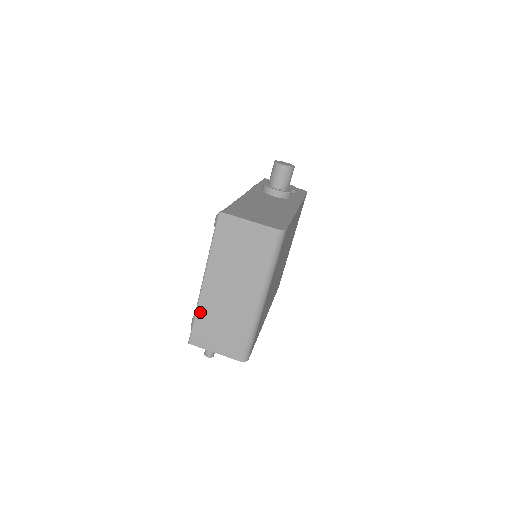
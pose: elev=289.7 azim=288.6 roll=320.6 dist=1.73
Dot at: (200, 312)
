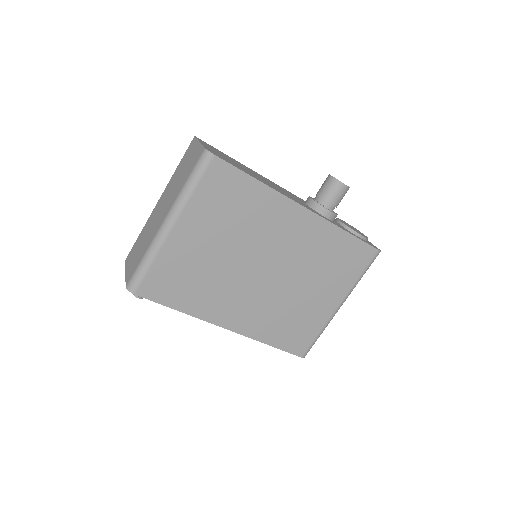
Dot at: (143, 230)
